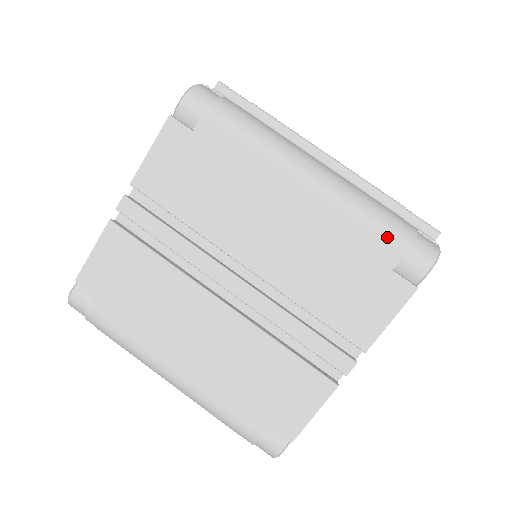
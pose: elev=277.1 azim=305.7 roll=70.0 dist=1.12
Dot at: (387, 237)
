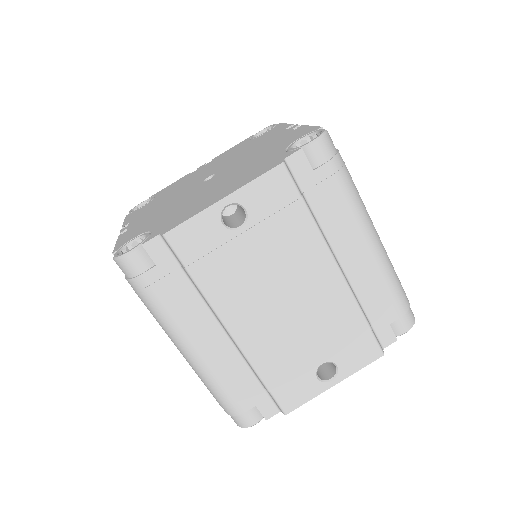
Dot at: (217, 401)
